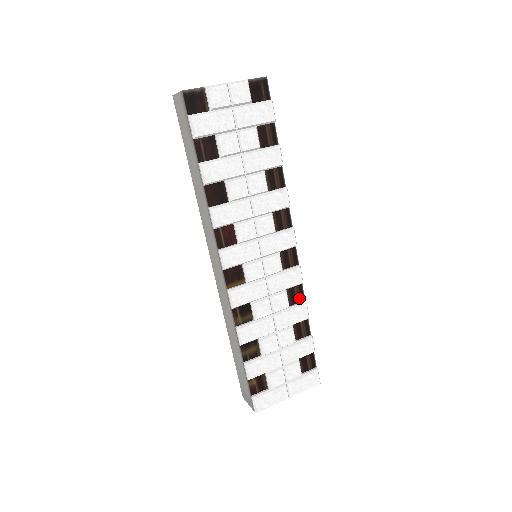
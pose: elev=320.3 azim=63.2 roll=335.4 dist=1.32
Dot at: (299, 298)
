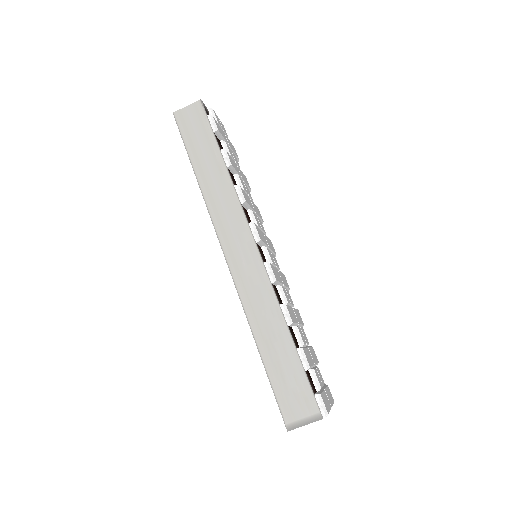
Dot at: occluded
